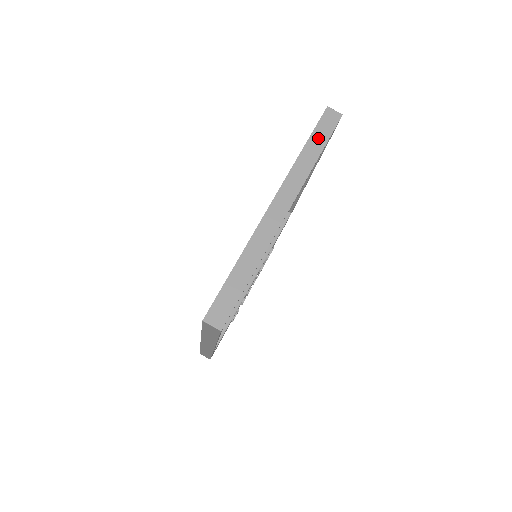
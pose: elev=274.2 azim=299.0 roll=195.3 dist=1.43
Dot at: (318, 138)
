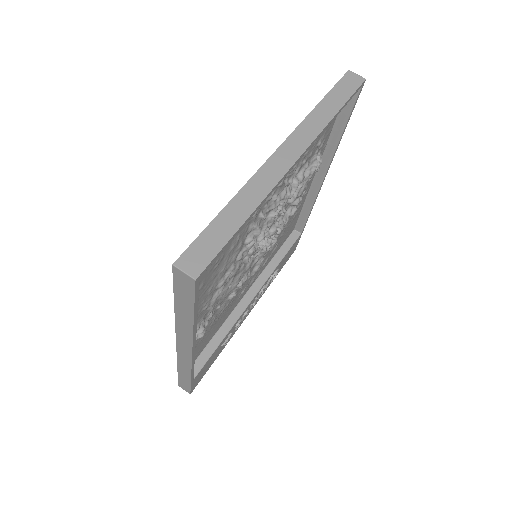
Dot at: (337, 96)
